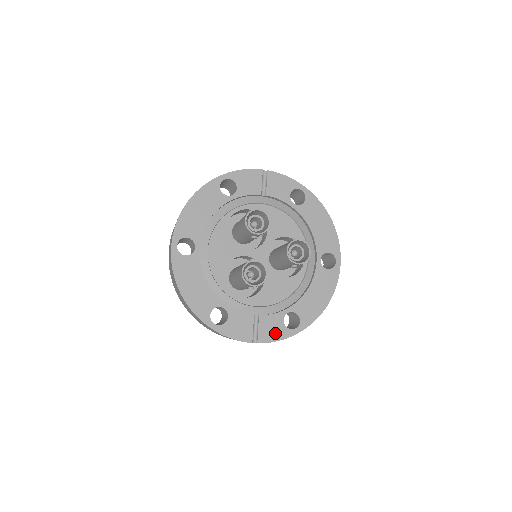
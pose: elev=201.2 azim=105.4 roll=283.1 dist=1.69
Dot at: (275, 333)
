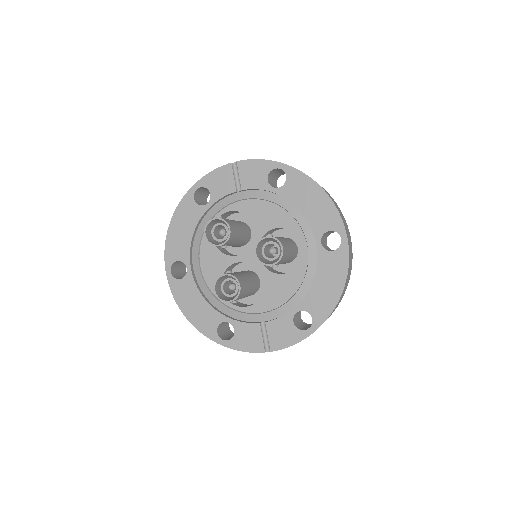
Dot at: (287, 338)
